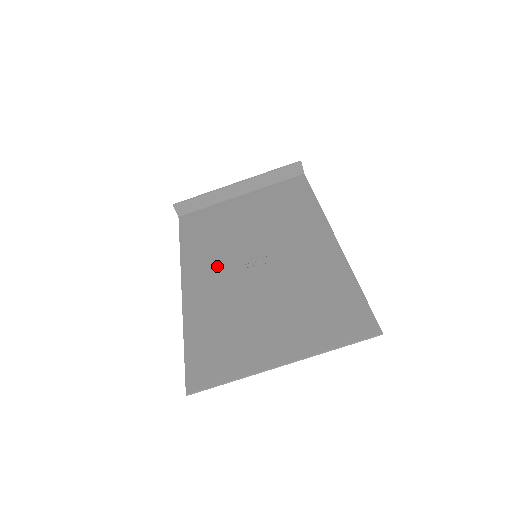
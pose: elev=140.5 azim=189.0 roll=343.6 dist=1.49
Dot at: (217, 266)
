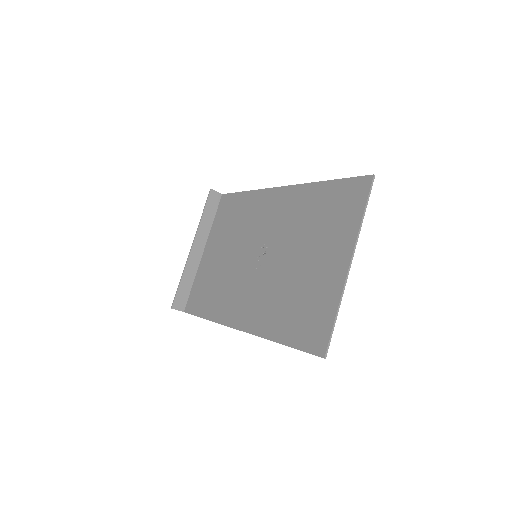
Dot at: (242, 292)
